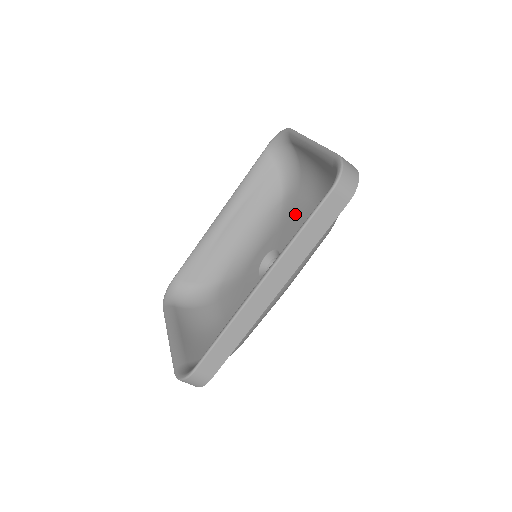
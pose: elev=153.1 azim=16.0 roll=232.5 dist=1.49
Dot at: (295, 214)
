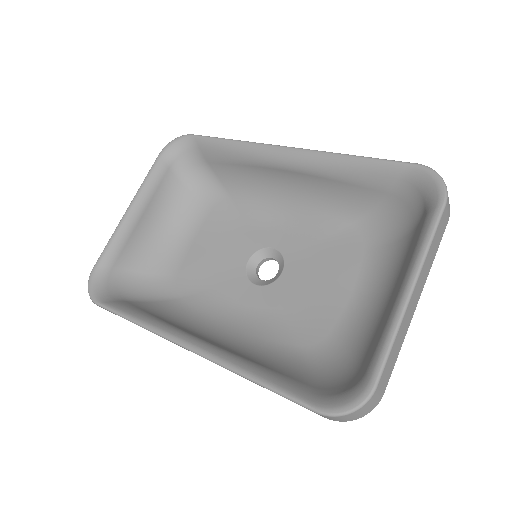
Dot at: (335, 267)
